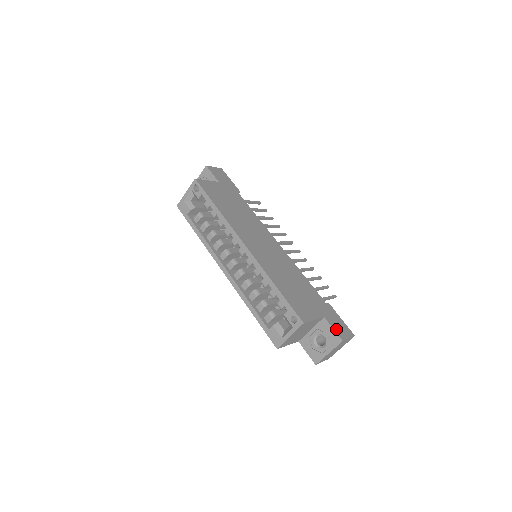
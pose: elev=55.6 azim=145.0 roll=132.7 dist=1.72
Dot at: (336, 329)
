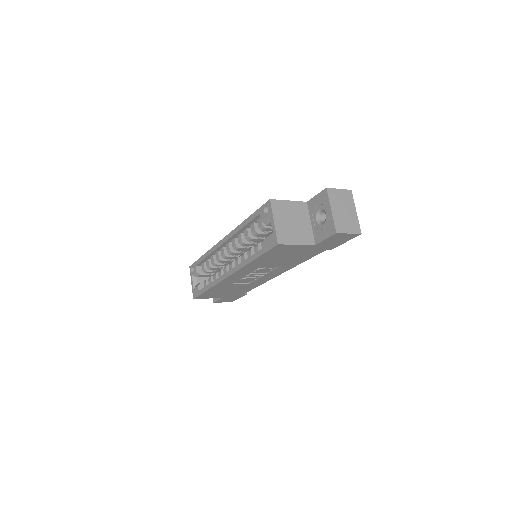
Dot at: occluded
